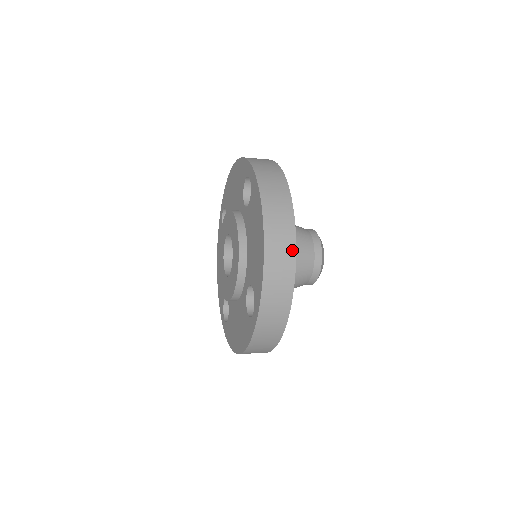
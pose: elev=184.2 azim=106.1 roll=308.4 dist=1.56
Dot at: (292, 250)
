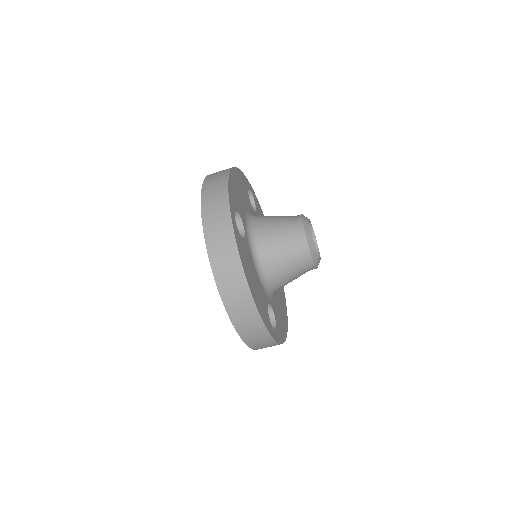
Dot at: (227, 172)
